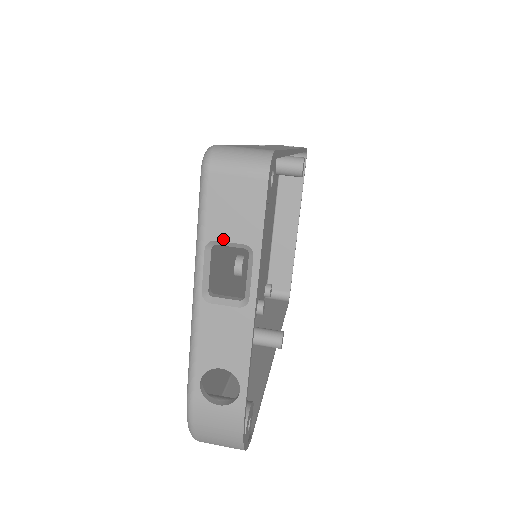
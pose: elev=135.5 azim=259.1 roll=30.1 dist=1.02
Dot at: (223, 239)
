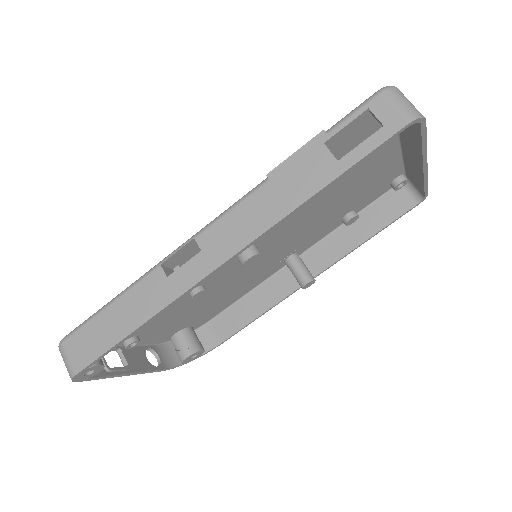
Dot at: occluded
